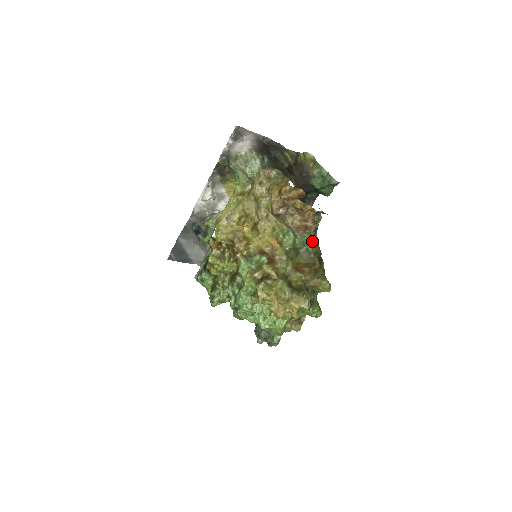
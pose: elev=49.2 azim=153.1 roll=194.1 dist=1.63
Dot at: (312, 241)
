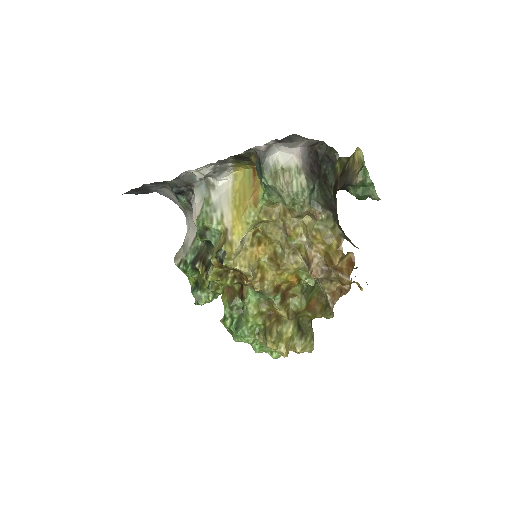
Dot at: occluded
